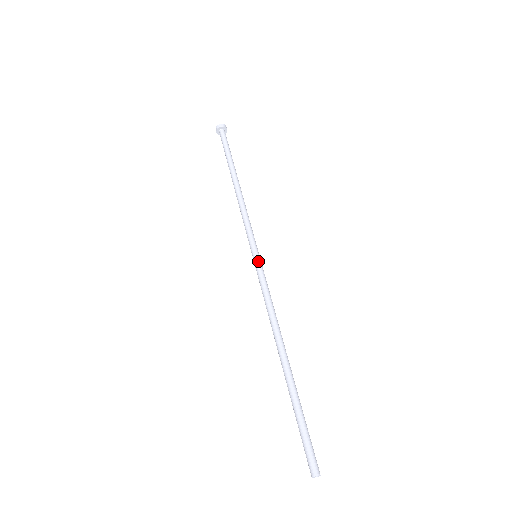
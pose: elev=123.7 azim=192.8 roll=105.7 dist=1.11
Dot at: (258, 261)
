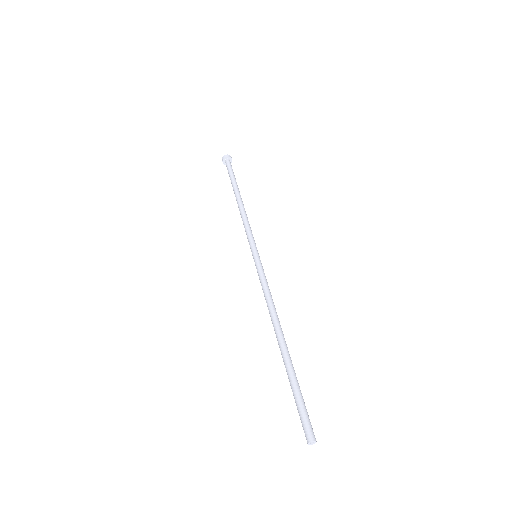
Dot at: (257, 259)
